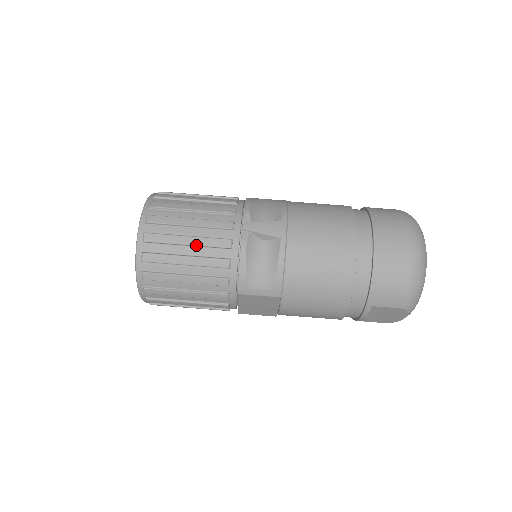
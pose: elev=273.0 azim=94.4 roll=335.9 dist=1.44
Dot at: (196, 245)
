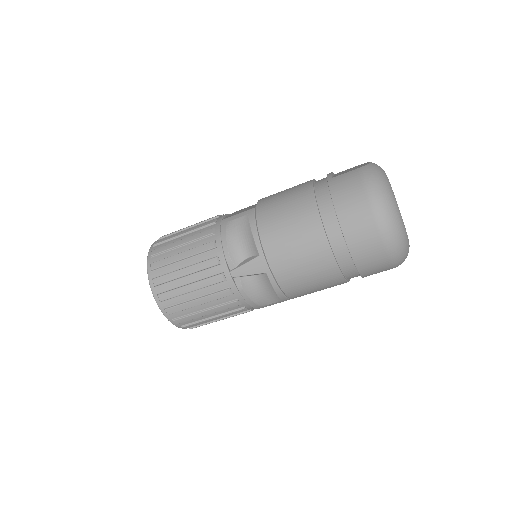
Dot at: (206, 303)
